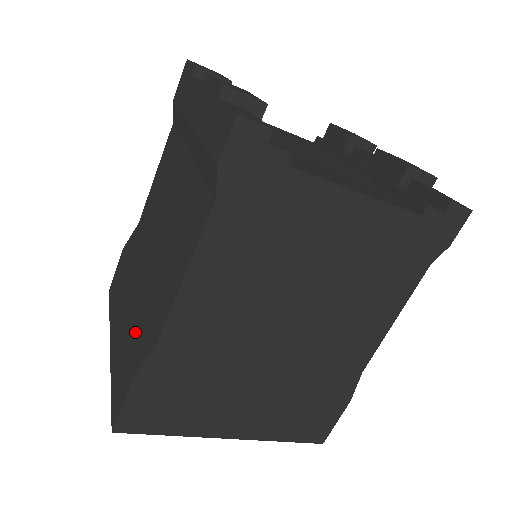
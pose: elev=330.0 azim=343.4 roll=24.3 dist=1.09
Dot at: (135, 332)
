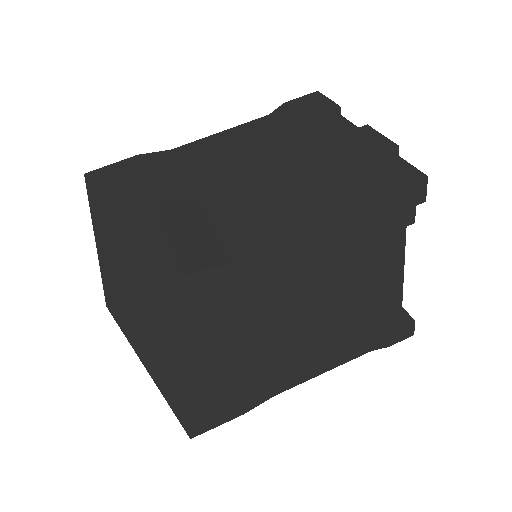
Dot at: (182, 238)
